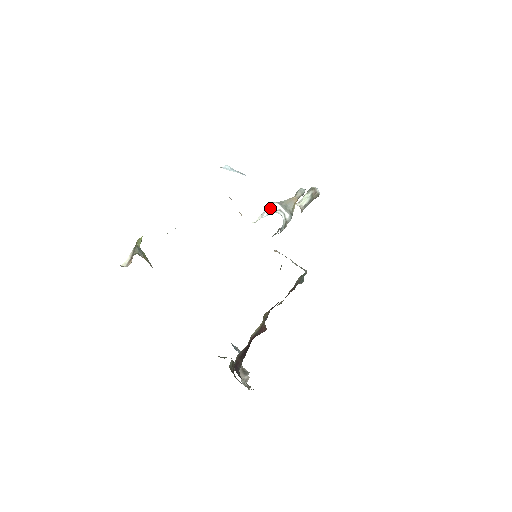
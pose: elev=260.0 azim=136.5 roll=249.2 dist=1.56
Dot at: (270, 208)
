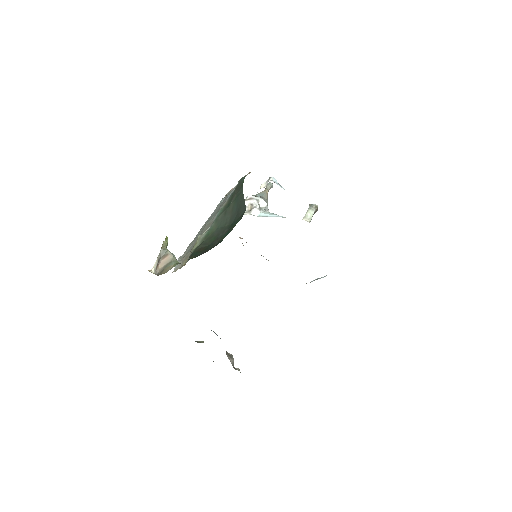
Dot at: (259, 205)
